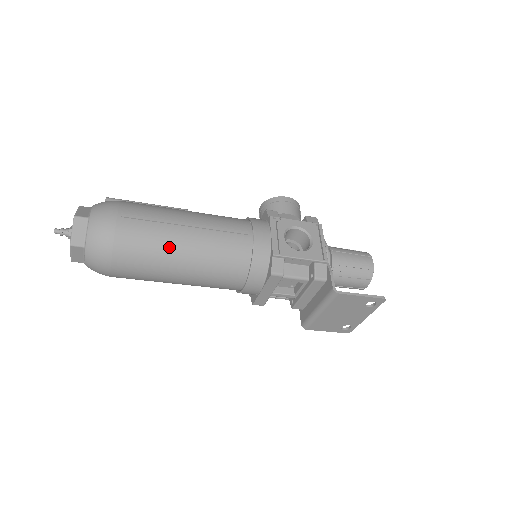
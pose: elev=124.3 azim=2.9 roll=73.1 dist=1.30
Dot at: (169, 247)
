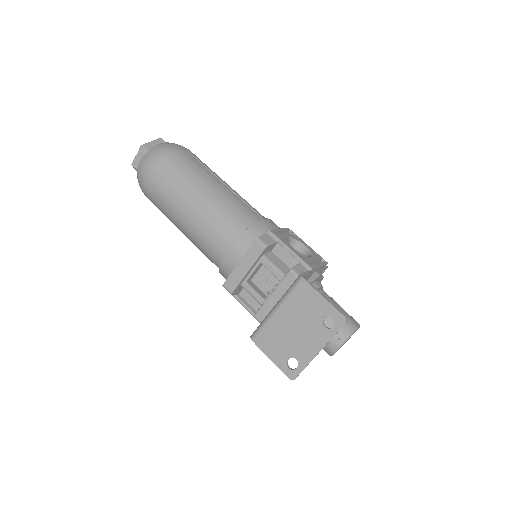
Dot at: (199, 180)
